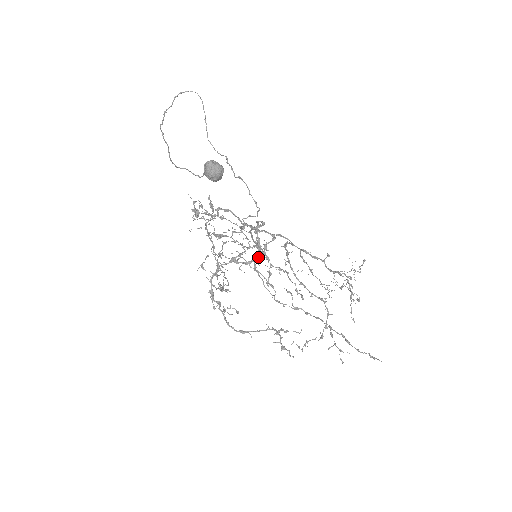
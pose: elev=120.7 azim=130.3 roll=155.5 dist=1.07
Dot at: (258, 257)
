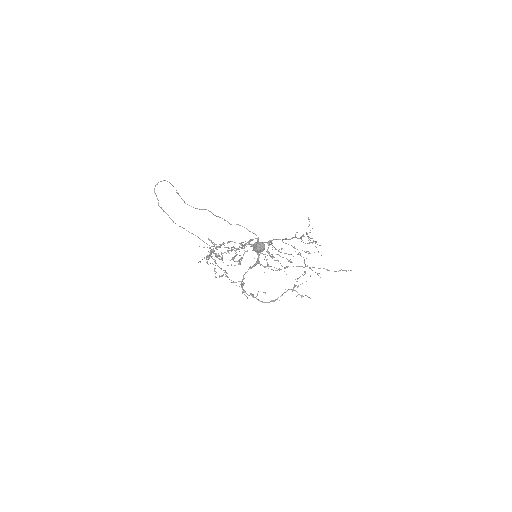
Dot at: (258, 256)
